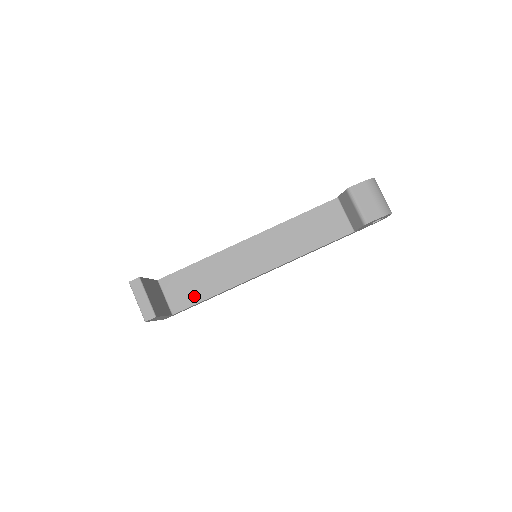
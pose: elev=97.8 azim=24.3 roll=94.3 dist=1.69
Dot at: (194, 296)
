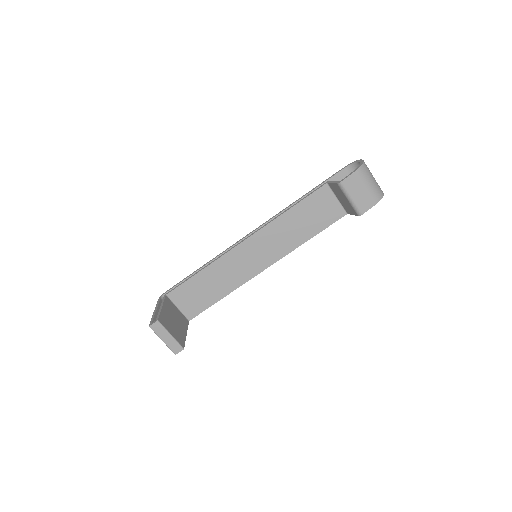
Dot at: (205, 301)
